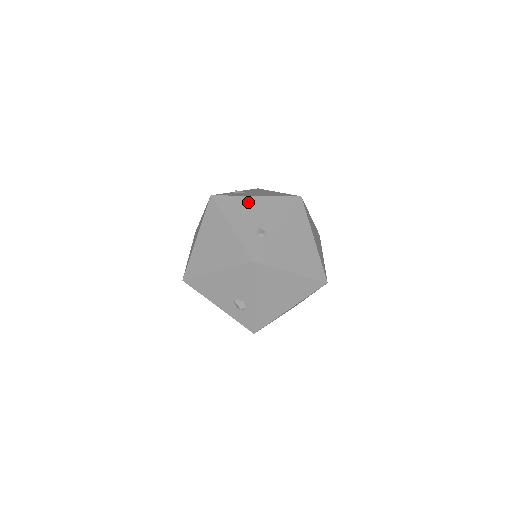
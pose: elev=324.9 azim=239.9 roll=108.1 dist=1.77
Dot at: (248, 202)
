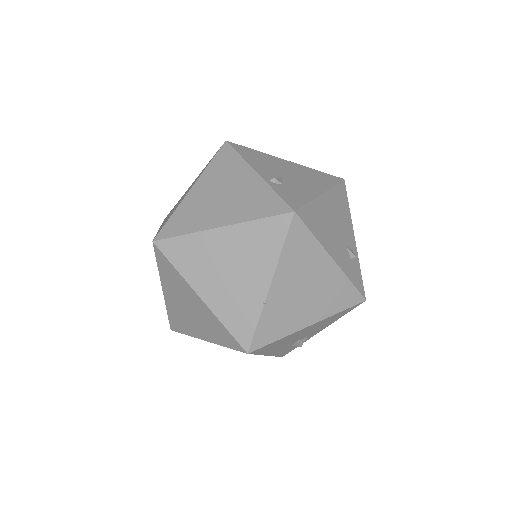
Dot at: (324, 208)
